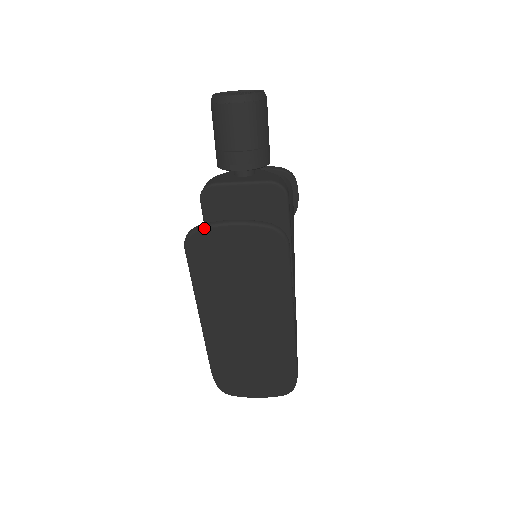
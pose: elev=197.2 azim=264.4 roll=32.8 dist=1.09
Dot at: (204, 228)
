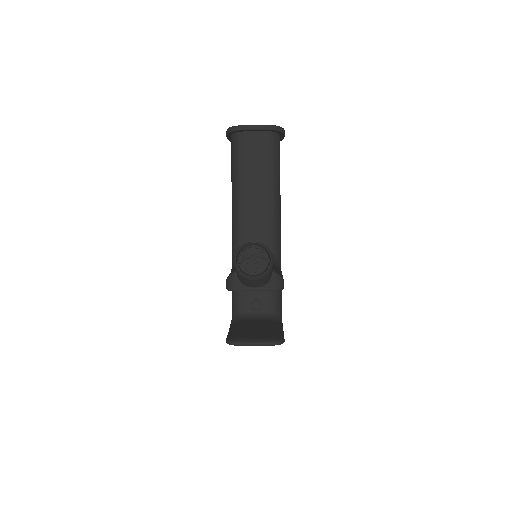
Dot at: occluded
